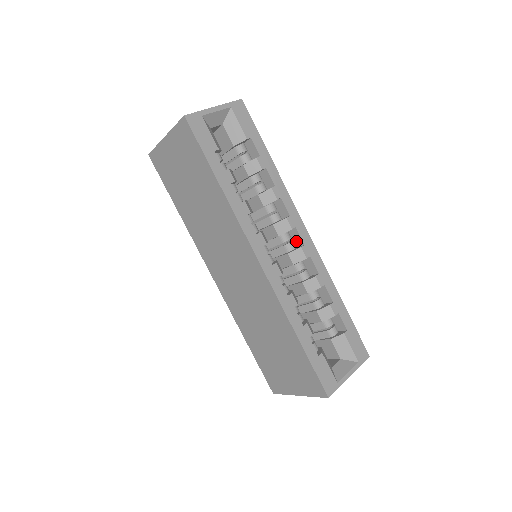
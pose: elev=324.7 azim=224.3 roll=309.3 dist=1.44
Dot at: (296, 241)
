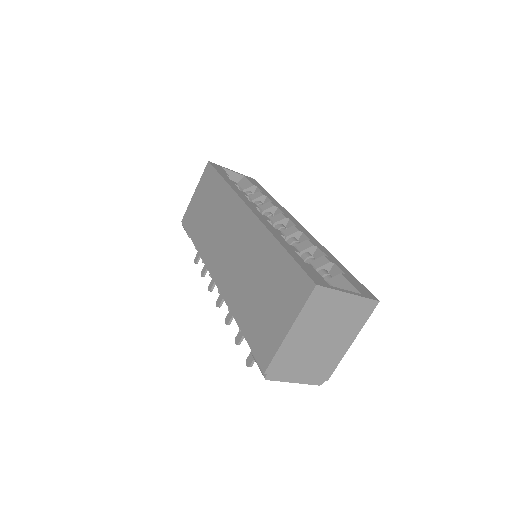
Dot at: occluded
